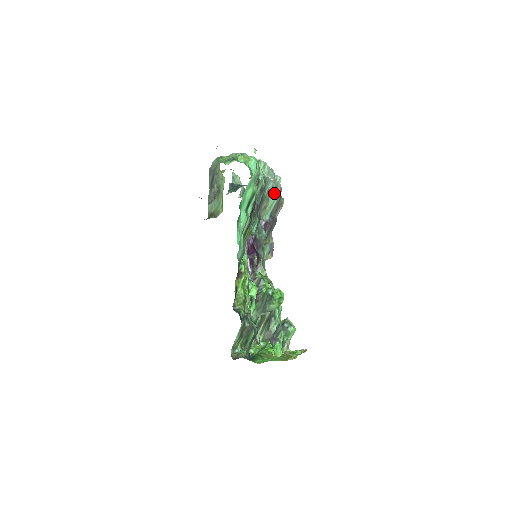
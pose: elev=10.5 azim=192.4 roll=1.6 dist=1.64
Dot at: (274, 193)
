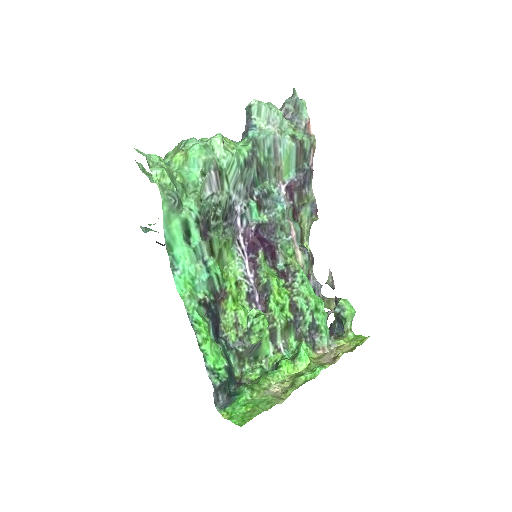
Dot at: (284, 145)
